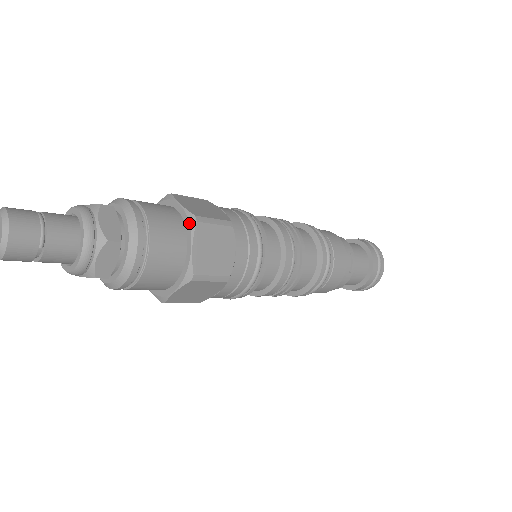
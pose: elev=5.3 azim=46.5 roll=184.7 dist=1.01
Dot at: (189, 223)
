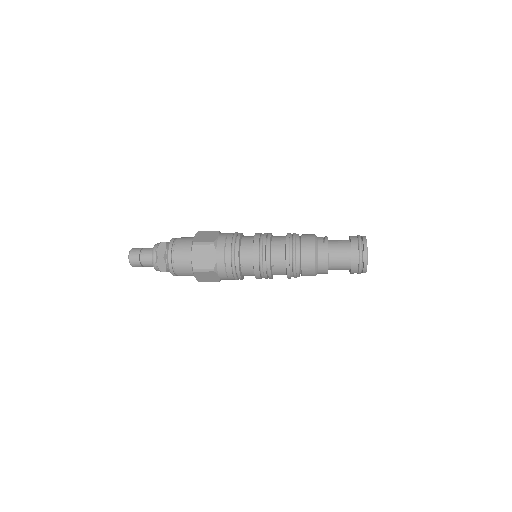
Dot at: occluded
